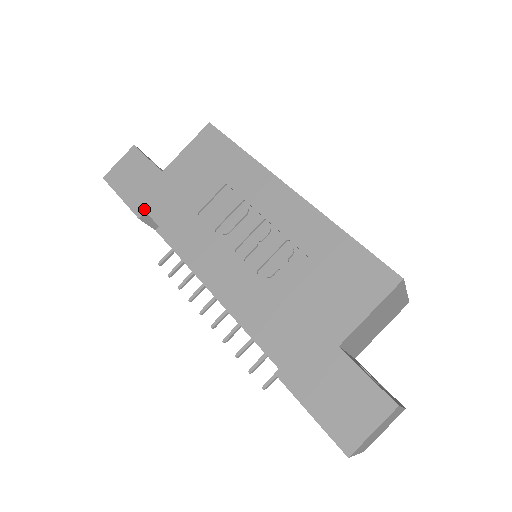
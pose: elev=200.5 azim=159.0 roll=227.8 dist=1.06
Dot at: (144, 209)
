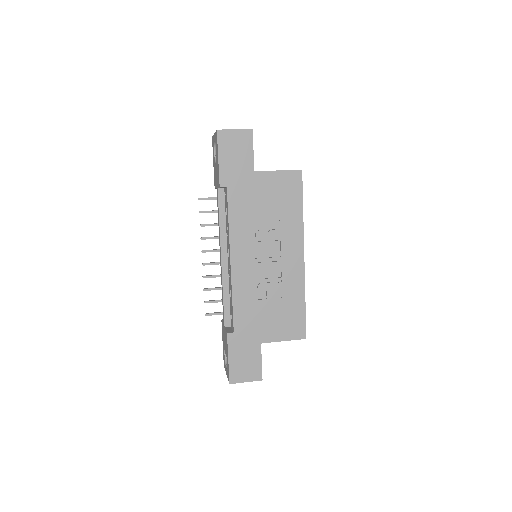
Dot at: (227, 185)
